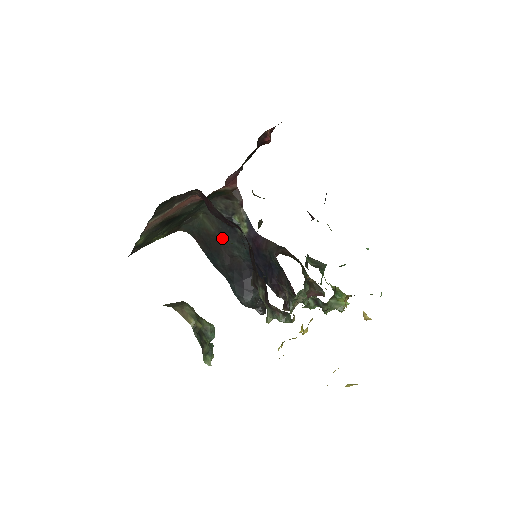
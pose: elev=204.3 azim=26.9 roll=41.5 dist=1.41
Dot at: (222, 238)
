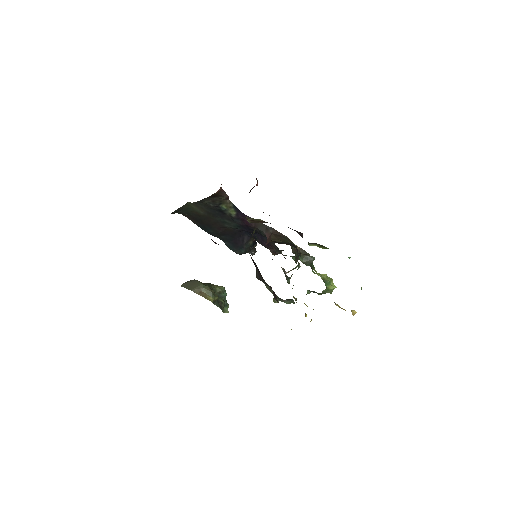
Dot at: (212, 218)
